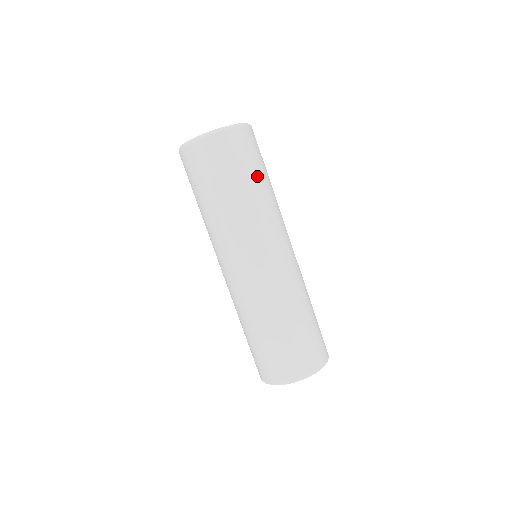
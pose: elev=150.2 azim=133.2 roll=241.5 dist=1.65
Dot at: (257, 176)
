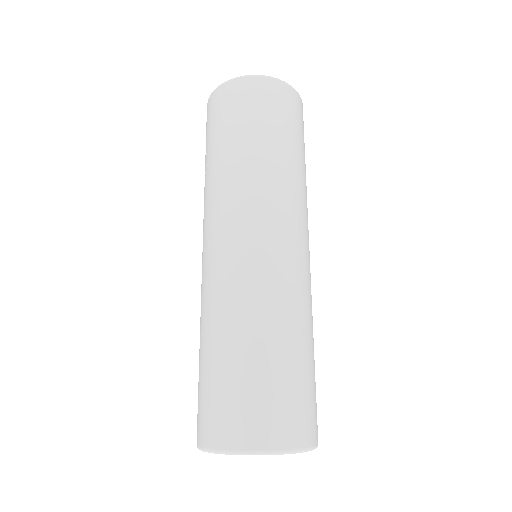
Dot at: (259, 135)
